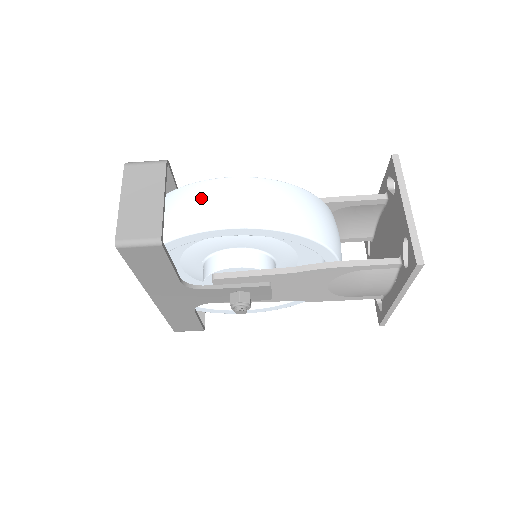
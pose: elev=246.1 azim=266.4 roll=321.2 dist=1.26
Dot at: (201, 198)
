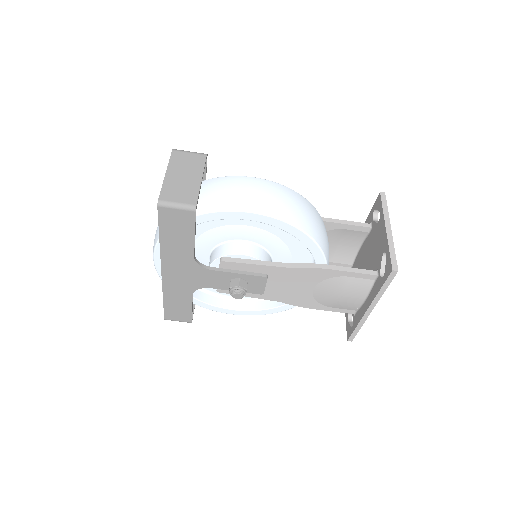
Dot at: (230, 187)
